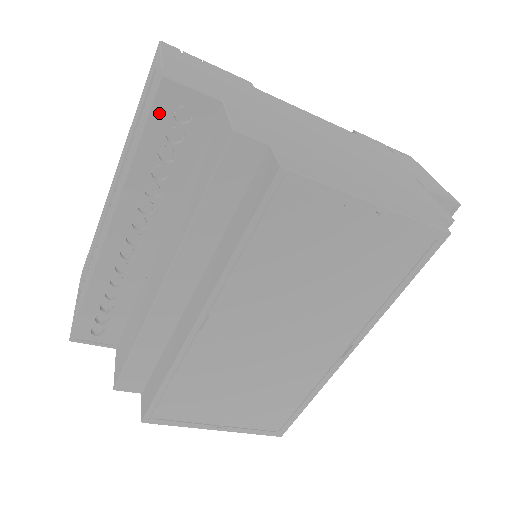
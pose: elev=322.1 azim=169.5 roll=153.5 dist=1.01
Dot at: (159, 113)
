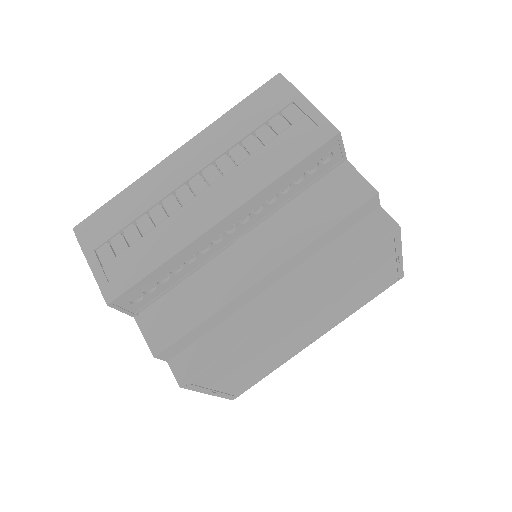
Dot at: (319, 152)
